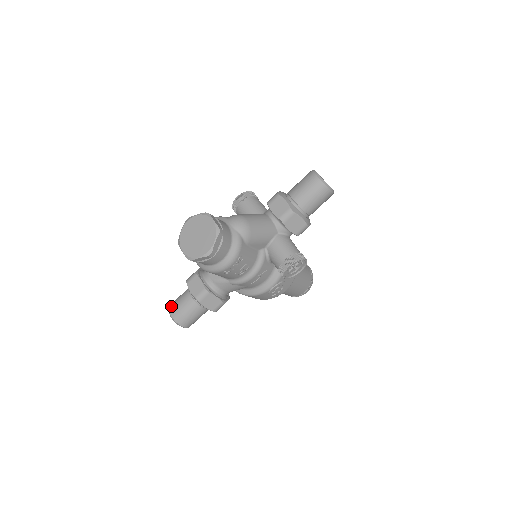
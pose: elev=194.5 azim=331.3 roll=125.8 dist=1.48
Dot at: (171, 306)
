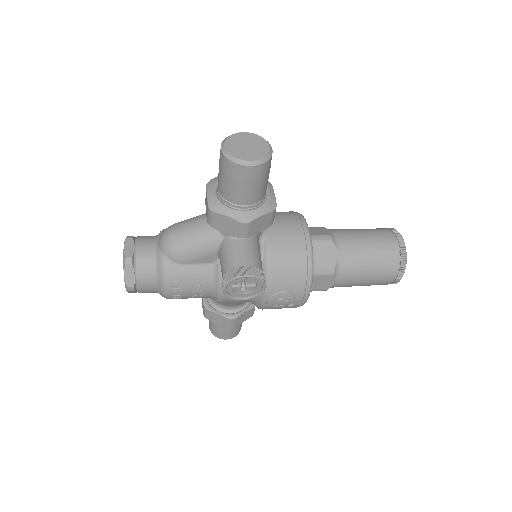
Dot at: occluded
